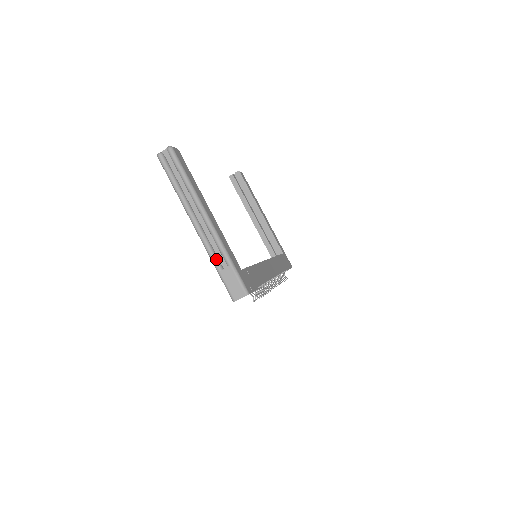
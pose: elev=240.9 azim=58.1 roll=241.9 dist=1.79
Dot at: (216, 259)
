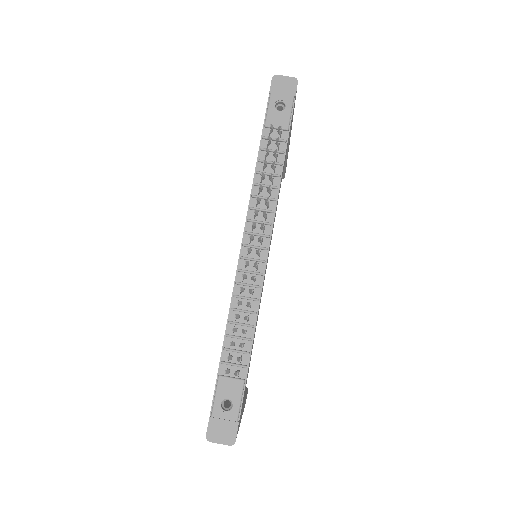
Dot at: occluded
